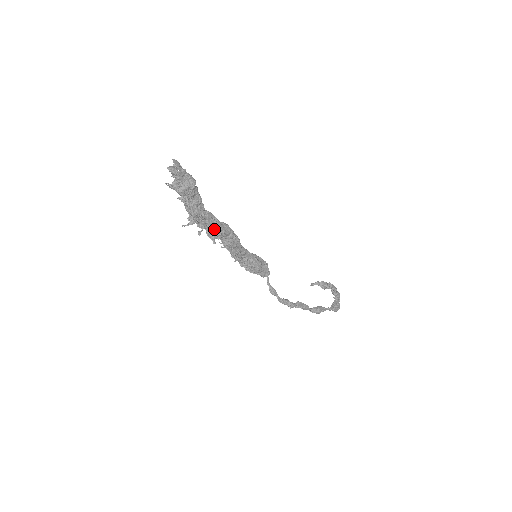
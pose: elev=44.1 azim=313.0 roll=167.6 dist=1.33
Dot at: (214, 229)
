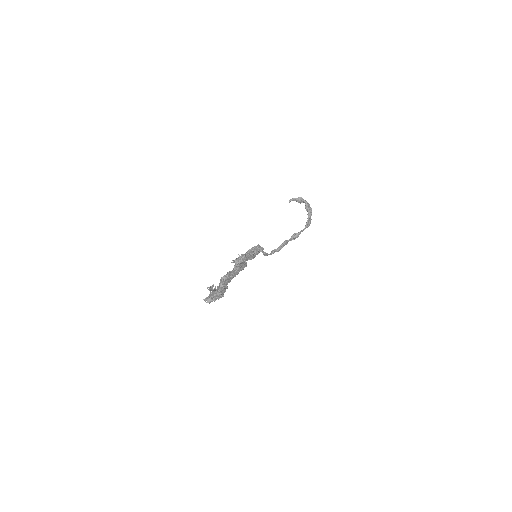
Dot at: occluded
